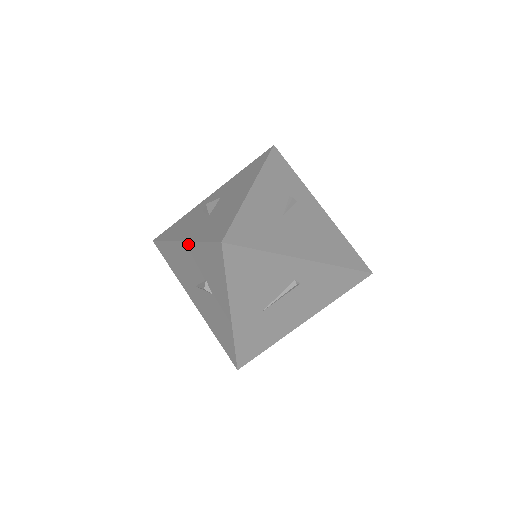
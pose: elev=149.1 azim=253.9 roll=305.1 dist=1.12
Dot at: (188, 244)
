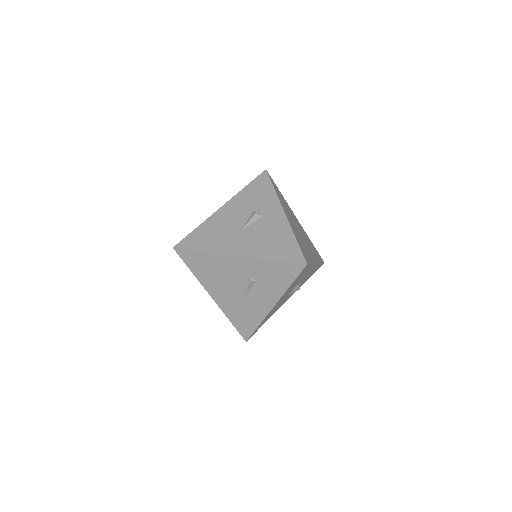
Dot at: (231, 200)
